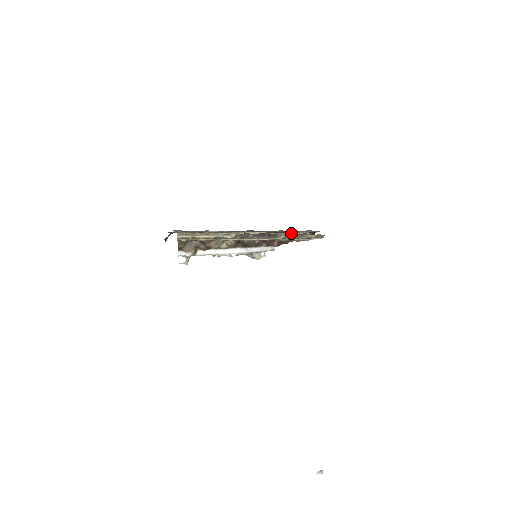
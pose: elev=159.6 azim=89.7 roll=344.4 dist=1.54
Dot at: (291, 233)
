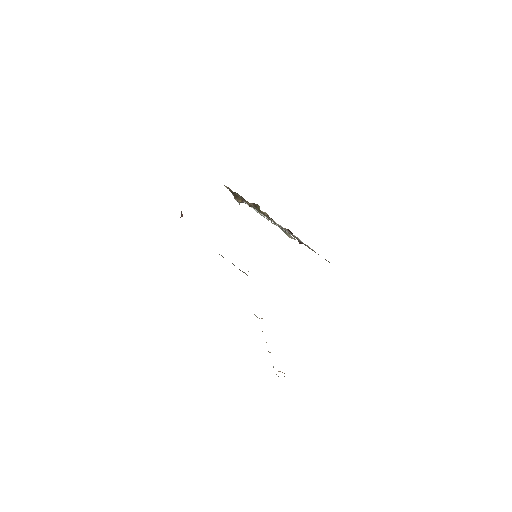
Dot at: occluded
